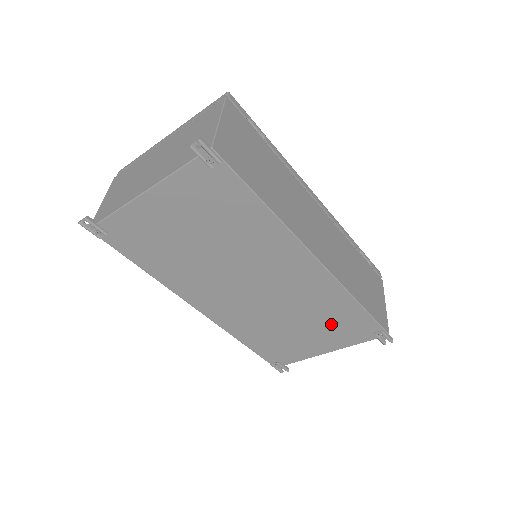
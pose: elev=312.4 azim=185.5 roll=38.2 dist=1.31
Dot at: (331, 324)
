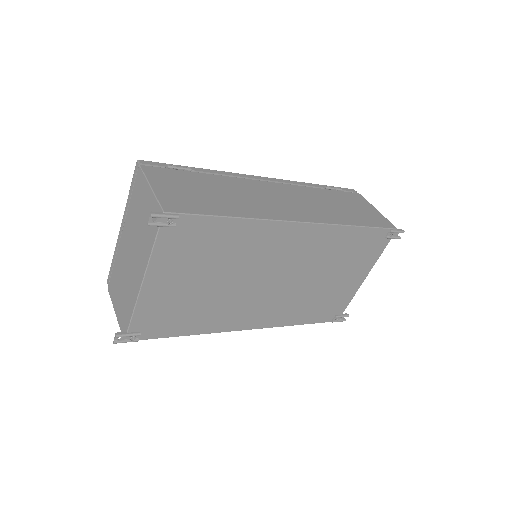
Dot at: (350, 257)
